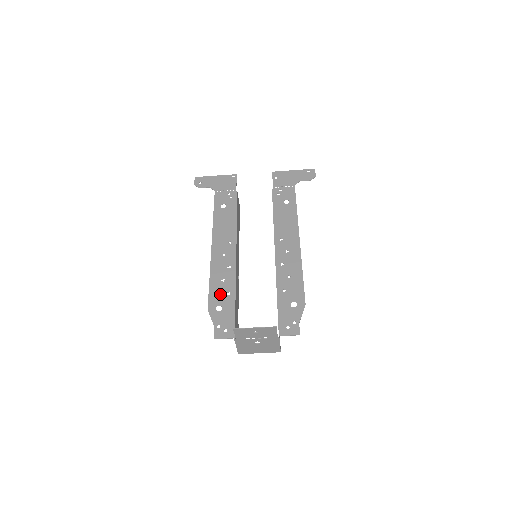
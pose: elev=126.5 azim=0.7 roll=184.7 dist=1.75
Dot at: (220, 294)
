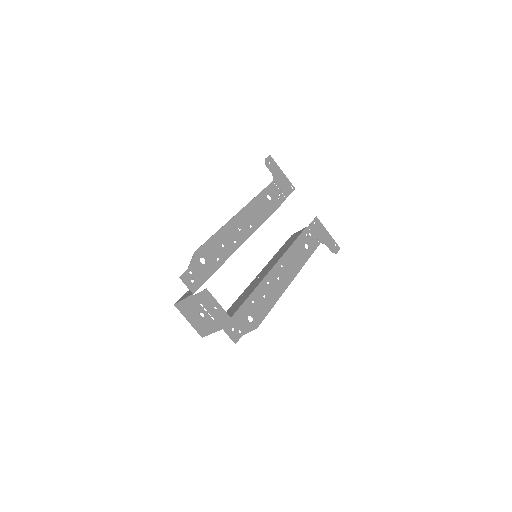
Dot at: (213, 252)
